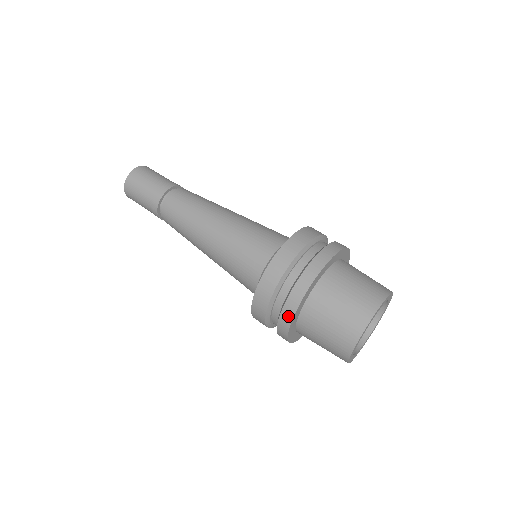
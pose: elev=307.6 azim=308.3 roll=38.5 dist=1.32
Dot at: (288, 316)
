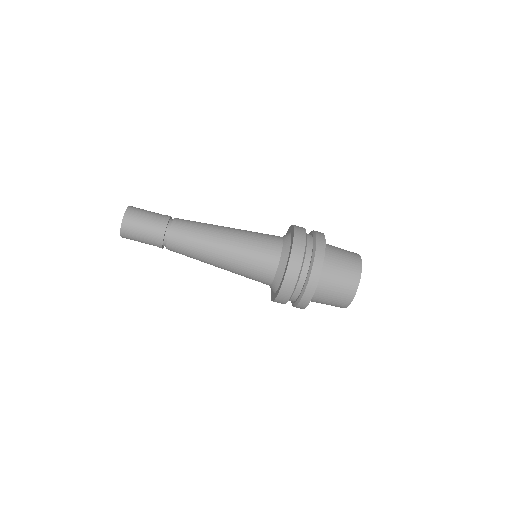
Dot at: (304, 305)
